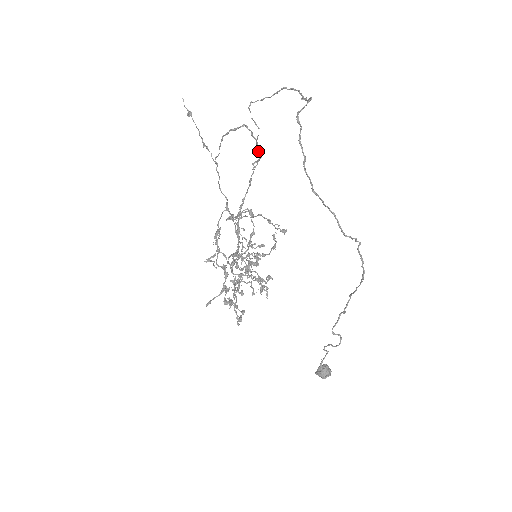
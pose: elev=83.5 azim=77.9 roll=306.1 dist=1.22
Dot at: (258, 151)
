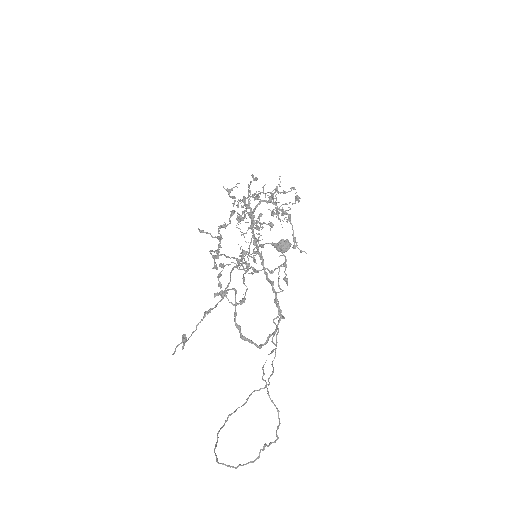
Dot at: (280, 318)
